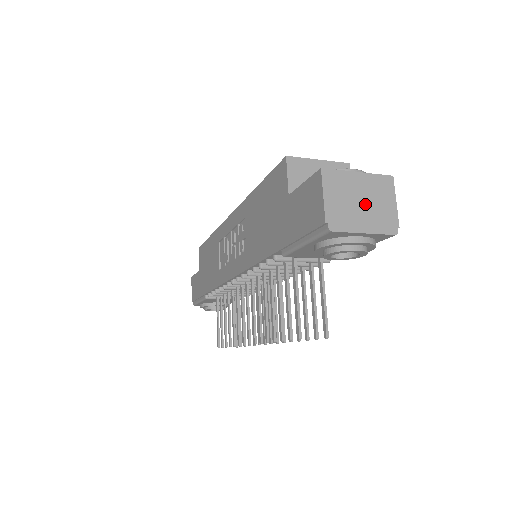
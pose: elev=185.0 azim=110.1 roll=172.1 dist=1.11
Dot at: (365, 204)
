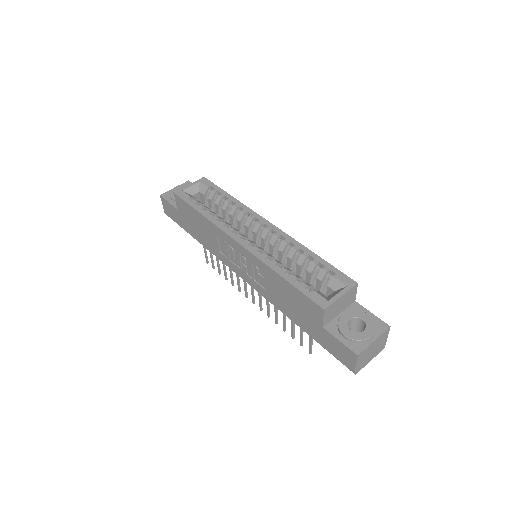
Dot at: (374, 351)
